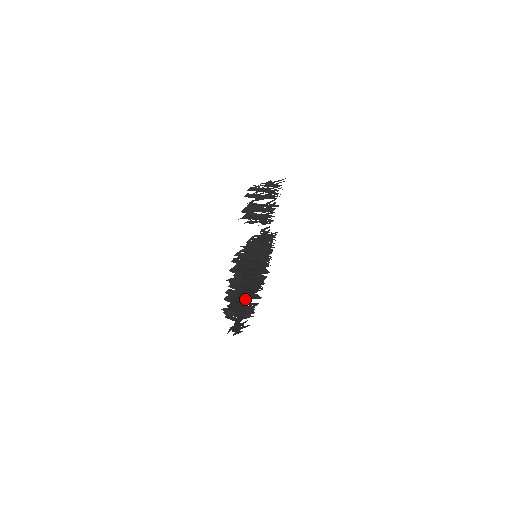
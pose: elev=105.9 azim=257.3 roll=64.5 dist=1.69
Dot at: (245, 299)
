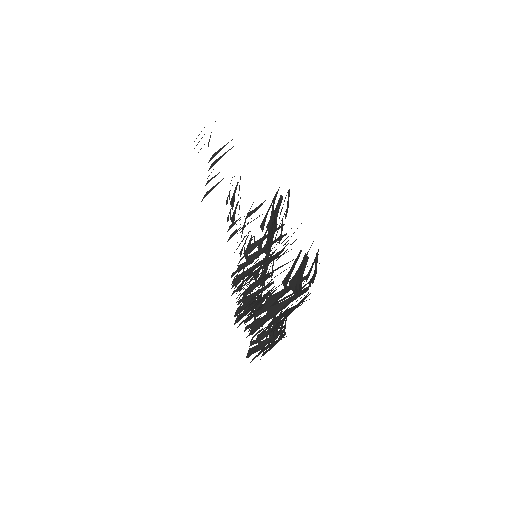
Dot at: occluded
